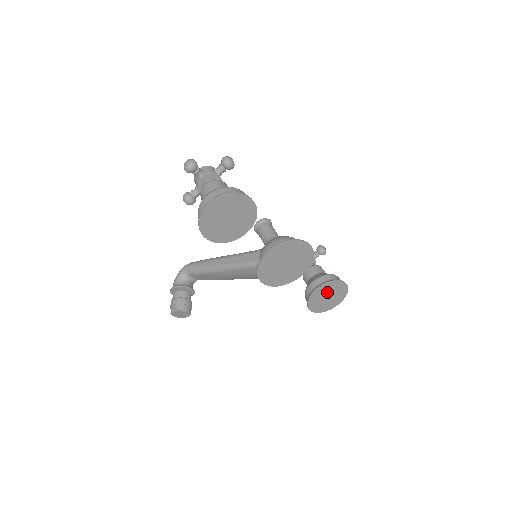
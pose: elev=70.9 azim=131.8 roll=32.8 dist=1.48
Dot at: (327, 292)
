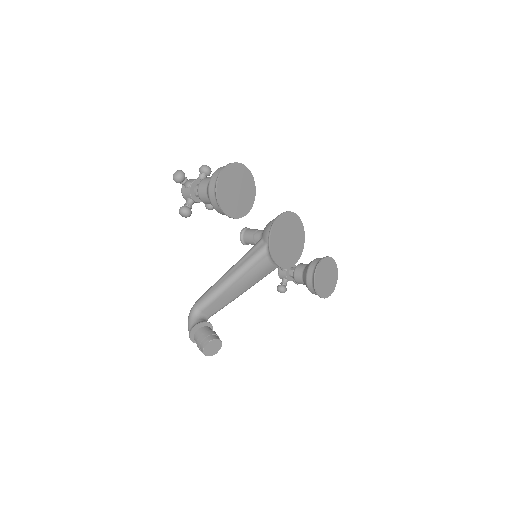
Dot at: (324, 271)
